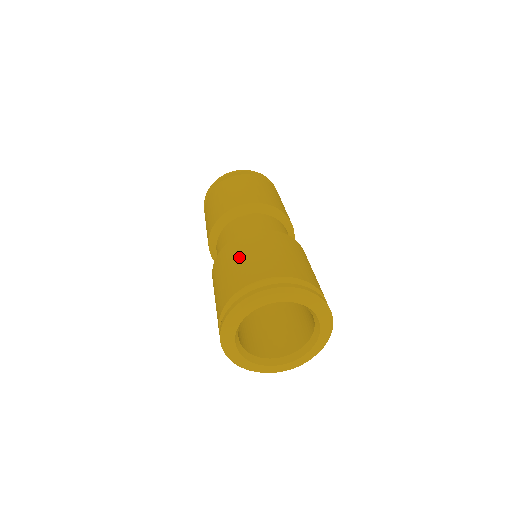
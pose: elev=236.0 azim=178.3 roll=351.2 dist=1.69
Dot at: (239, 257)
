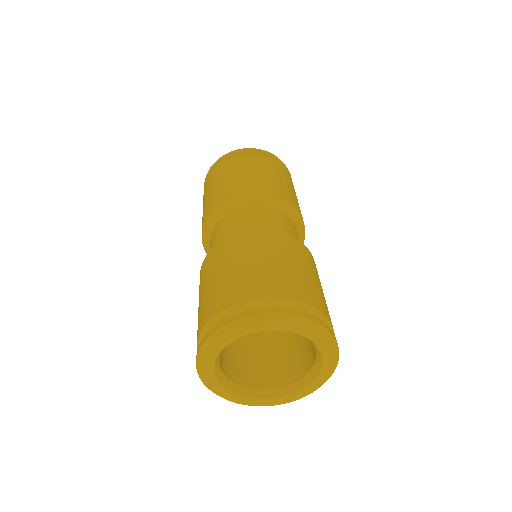
Dot at: (211, 276)
